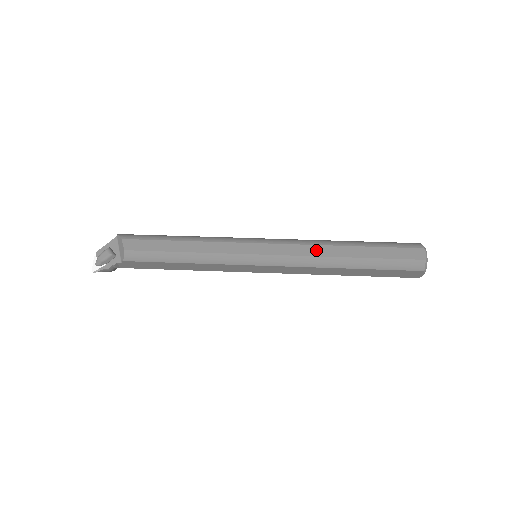
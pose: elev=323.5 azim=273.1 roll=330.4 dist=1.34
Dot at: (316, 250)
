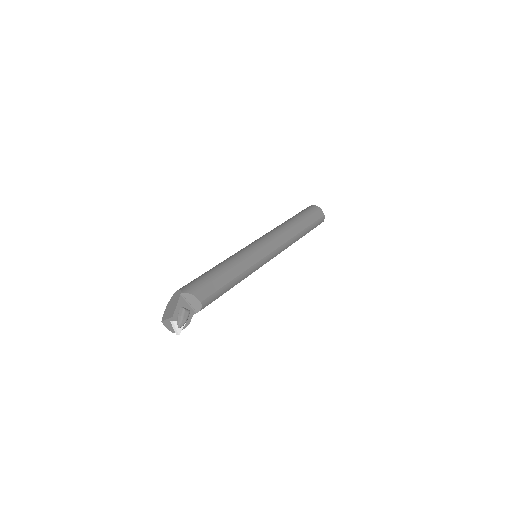
Dot at: (288, 235)
